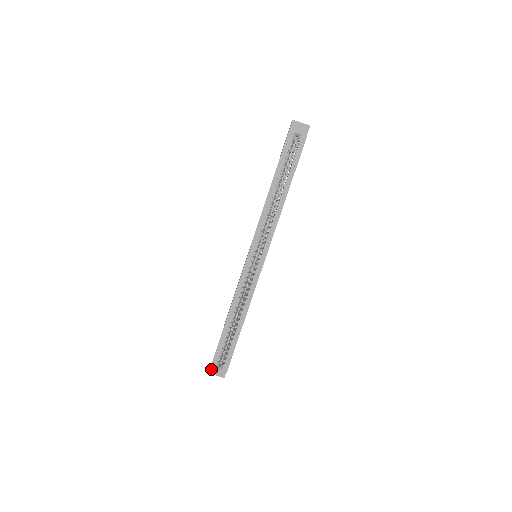
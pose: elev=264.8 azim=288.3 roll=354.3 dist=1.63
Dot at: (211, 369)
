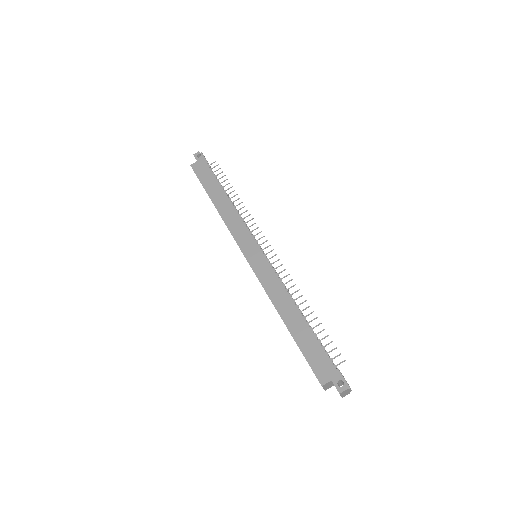
Dot at: (196, 159)
